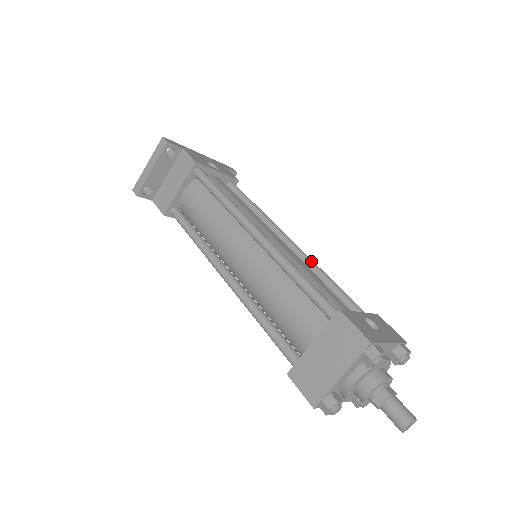
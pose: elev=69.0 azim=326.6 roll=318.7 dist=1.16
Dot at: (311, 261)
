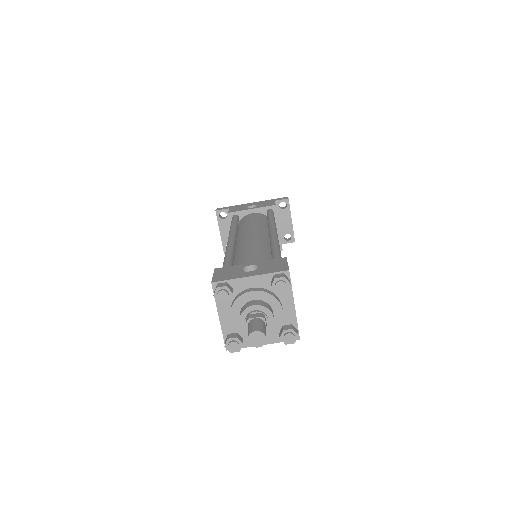
Dot at: (272, 240)
